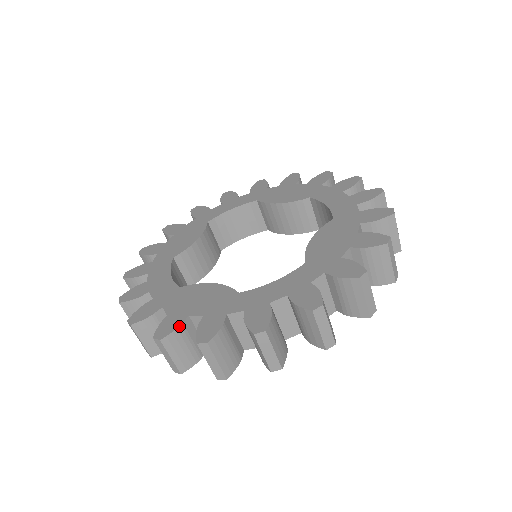
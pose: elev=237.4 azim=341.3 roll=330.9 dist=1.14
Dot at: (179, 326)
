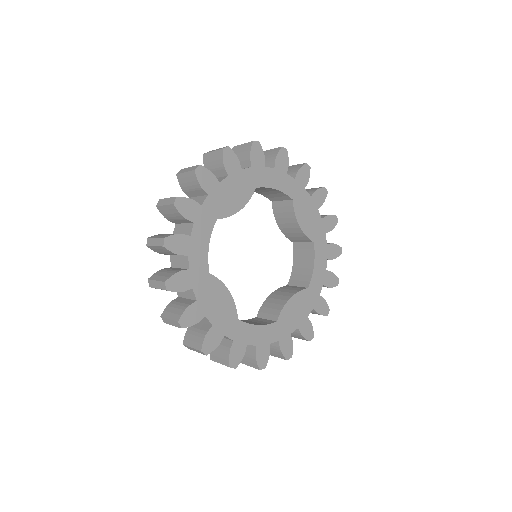
Dot at: occluded
